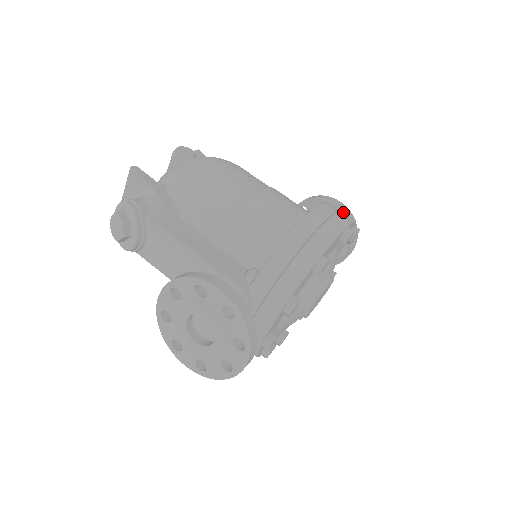
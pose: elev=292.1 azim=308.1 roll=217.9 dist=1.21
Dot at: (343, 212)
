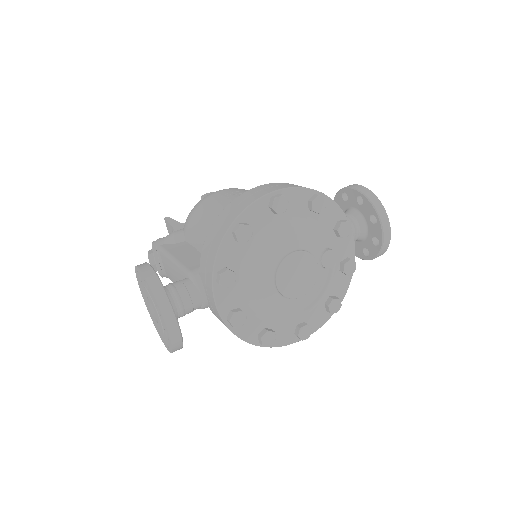
Dot at: (294, 185)
